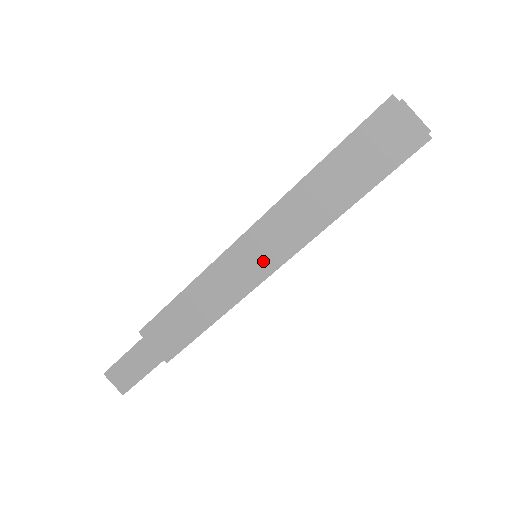
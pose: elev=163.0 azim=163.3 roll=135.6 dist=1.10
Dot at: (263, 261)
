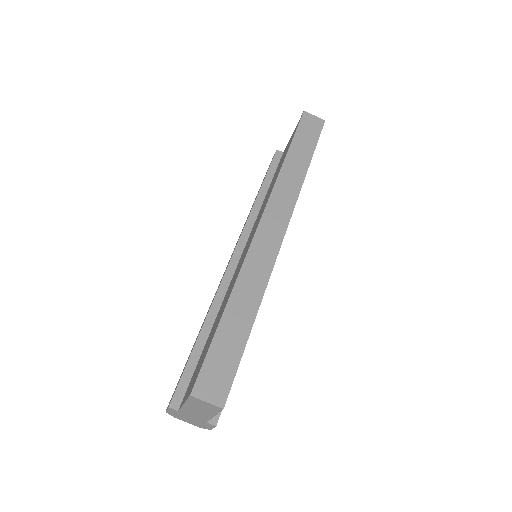
Dot at: (285, 210)
